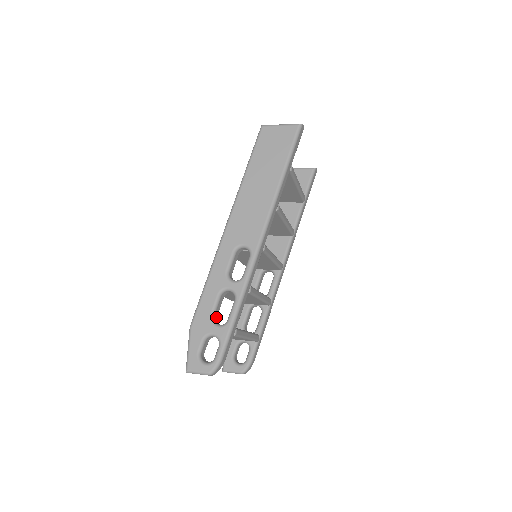
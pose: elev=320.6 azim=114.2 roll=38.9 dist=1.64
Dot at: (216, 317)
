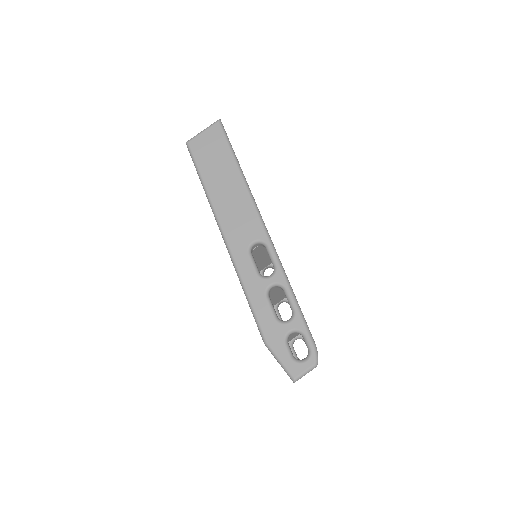
Dot at: occluded
